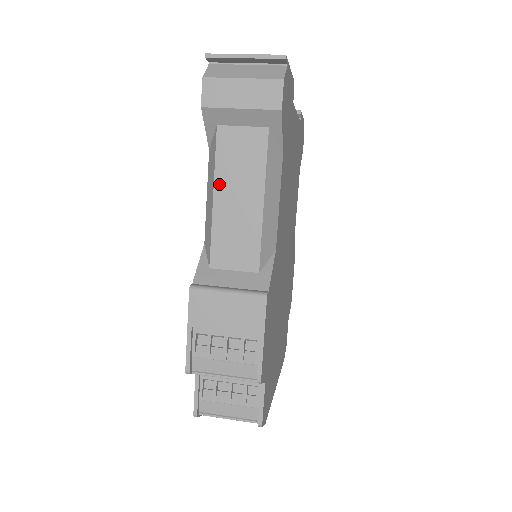
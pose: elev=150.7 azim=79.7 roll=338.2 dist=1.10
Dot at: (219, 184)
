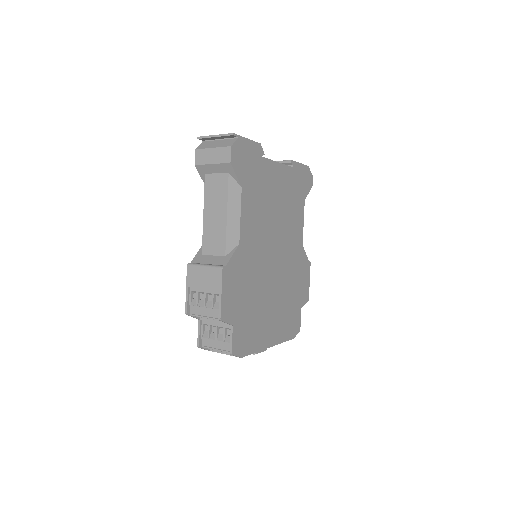
Dot at: (206, 206)
